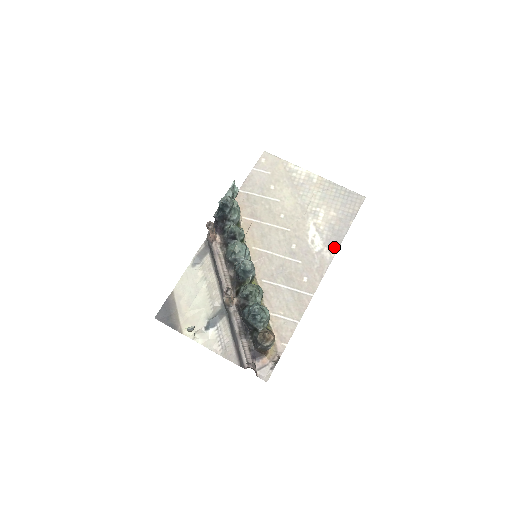
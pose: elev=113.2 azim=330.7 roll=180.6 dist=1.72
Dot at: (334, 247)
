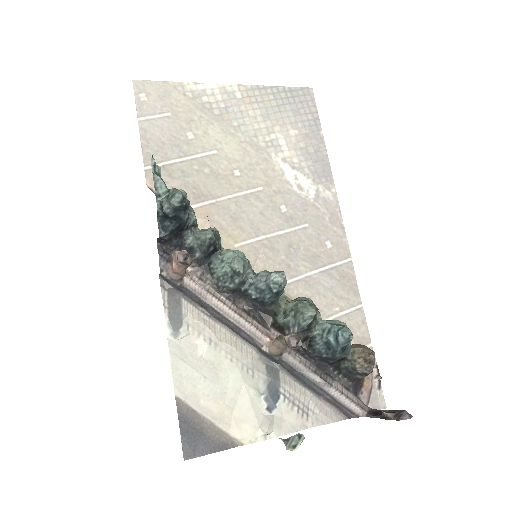
Dot at: (327, 179)
